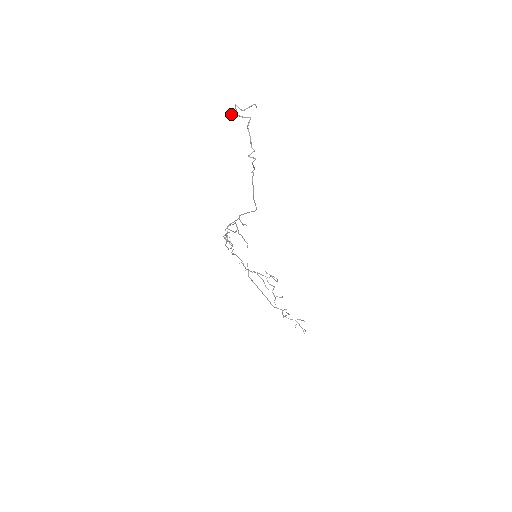
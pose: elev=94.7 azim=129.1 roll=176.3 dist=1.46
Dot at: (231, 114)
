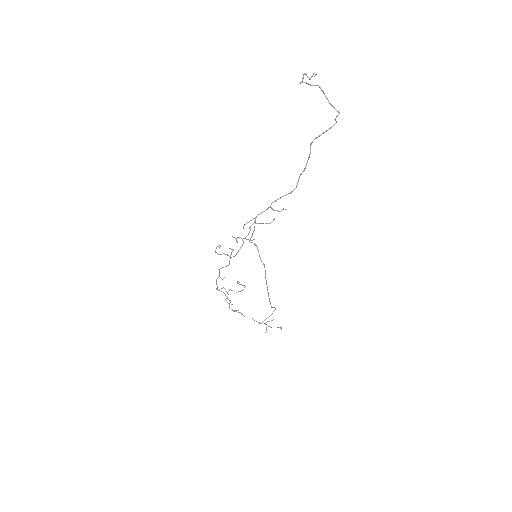
Dot at: (300, 83)
